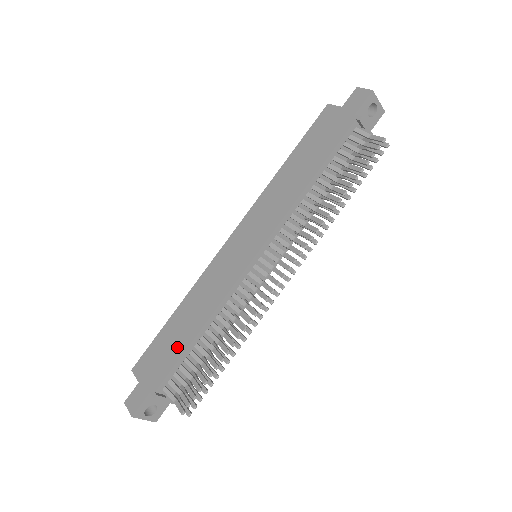
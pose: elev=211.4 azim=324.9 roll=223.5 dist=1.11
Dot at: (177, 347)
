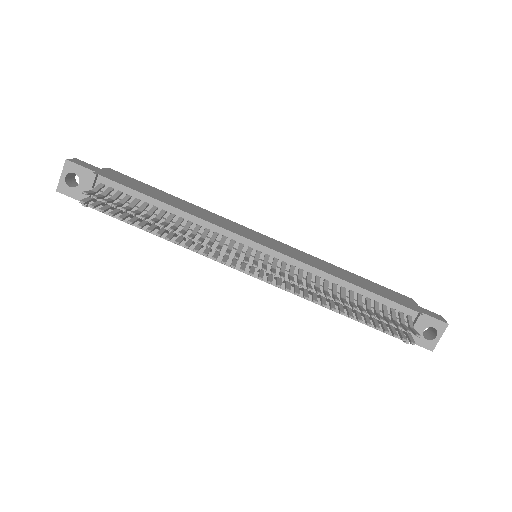
Dot at: (148, 192)
